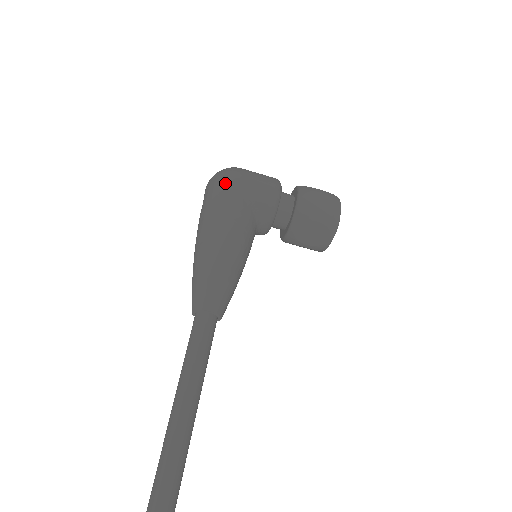
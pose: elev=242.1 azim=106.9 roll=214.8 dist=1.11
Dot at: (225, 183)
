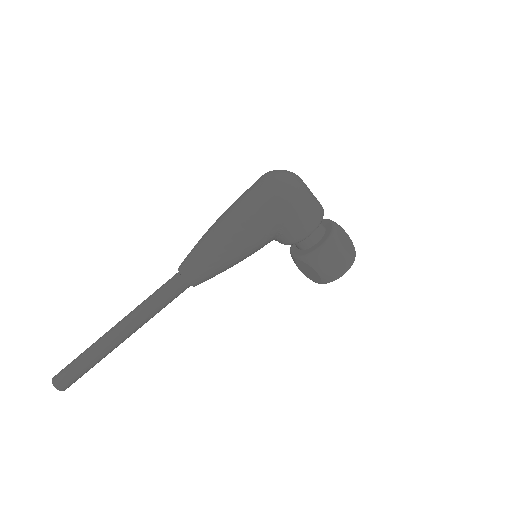
Dot at: (274, 201)
